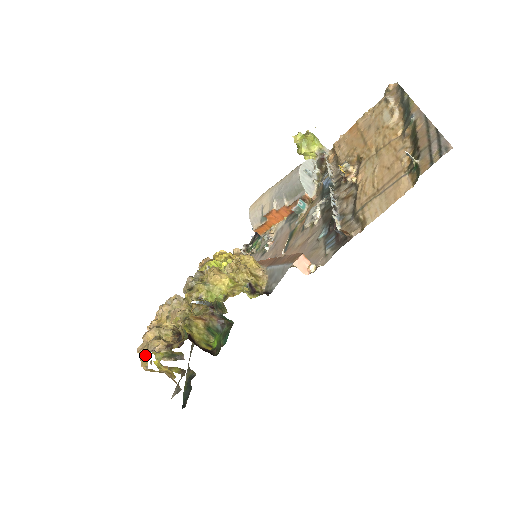
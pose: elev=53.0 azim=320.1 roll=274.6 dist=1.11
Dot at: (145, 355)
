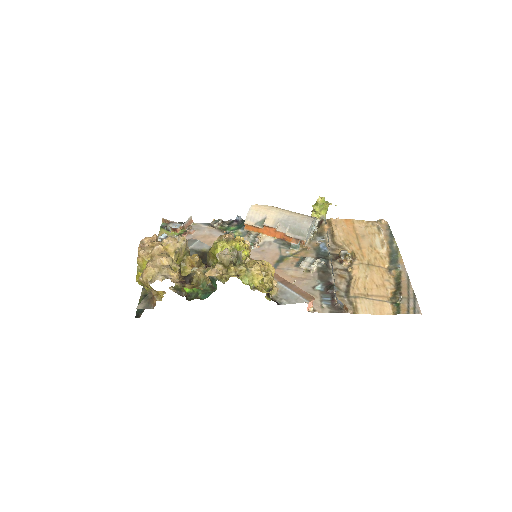
Dot at: (159, 275)
